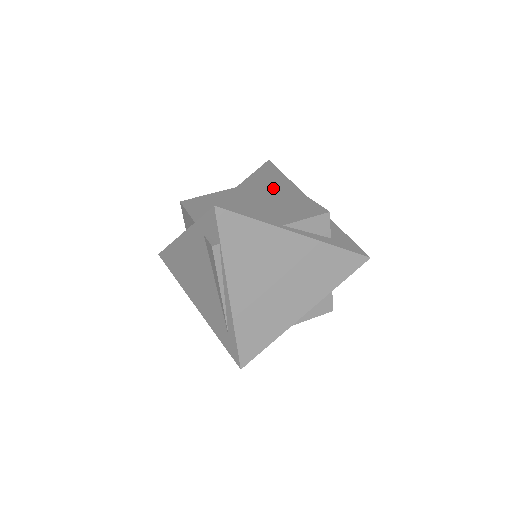
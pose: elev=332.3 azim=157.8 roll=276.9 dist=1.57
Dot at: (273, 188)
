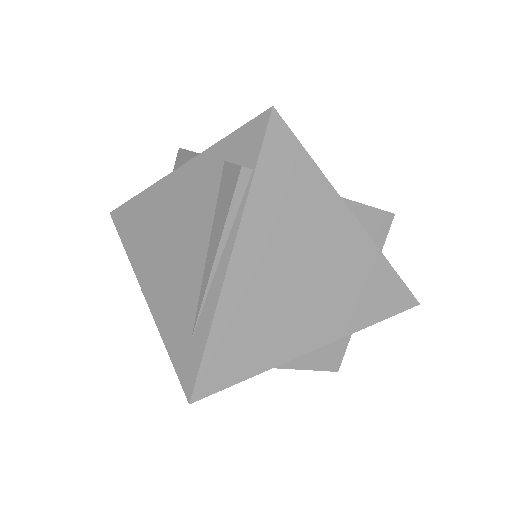
Dot at: occluded
